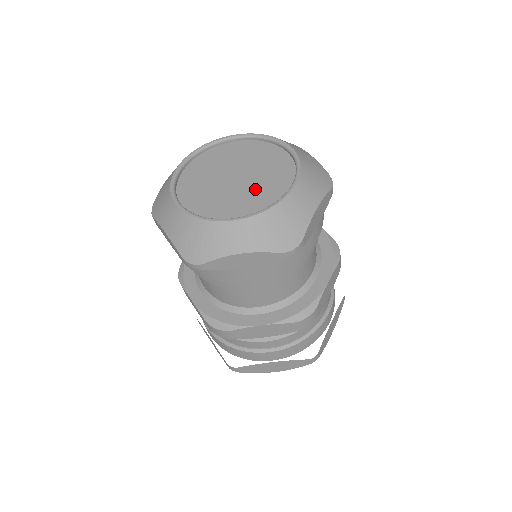
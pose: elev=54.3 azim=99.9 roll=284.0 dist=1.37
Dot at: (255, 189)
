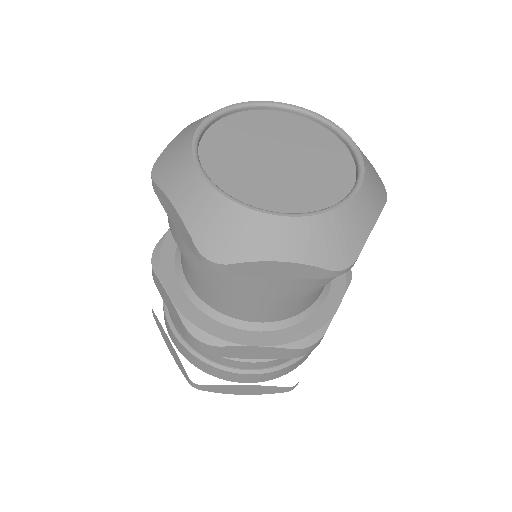
Dot at: (306, 179)
